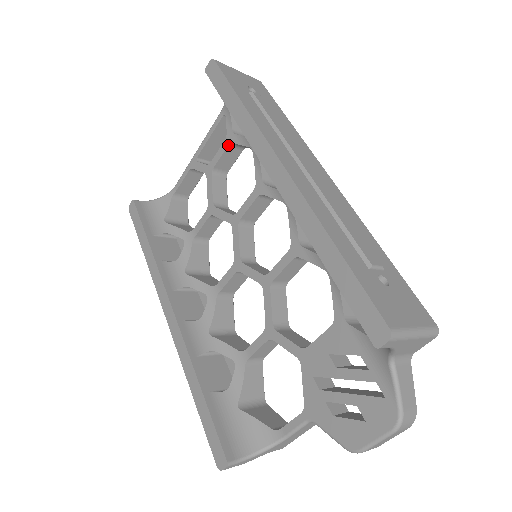
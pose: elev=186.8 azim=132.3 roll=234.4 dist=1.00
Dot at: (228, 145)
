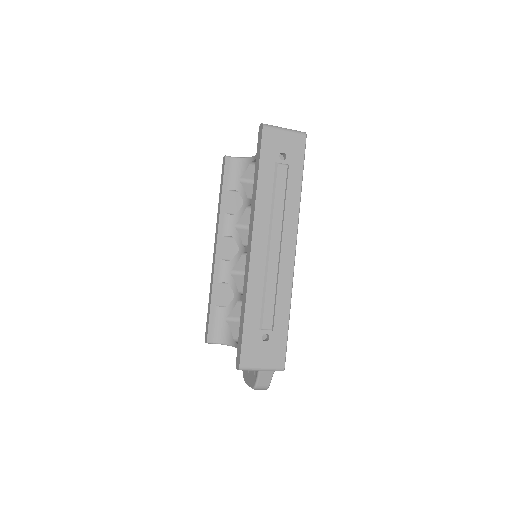
Dot at: occluded
